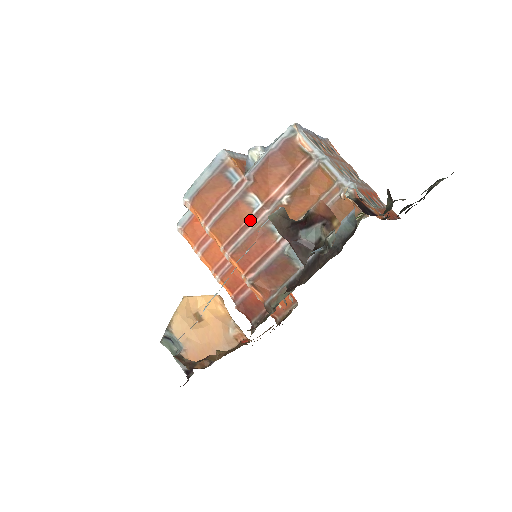
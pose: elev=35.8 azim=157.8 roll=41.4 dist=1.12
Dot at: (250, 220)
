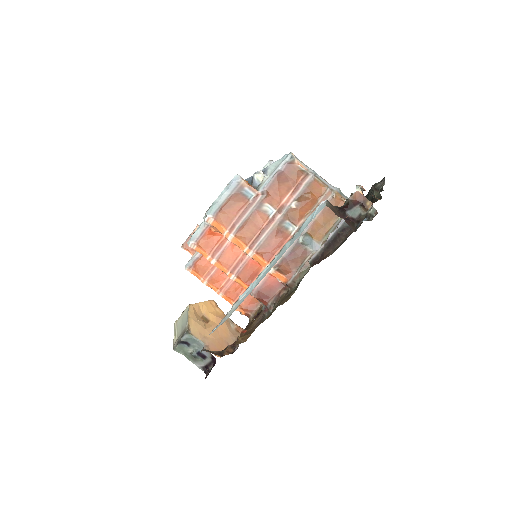
Dot at: (268, 223)
